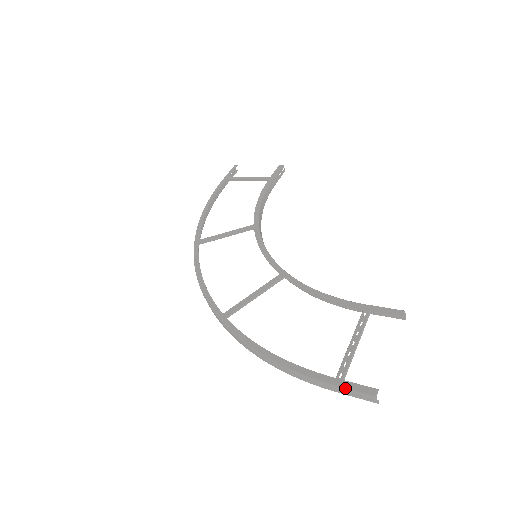
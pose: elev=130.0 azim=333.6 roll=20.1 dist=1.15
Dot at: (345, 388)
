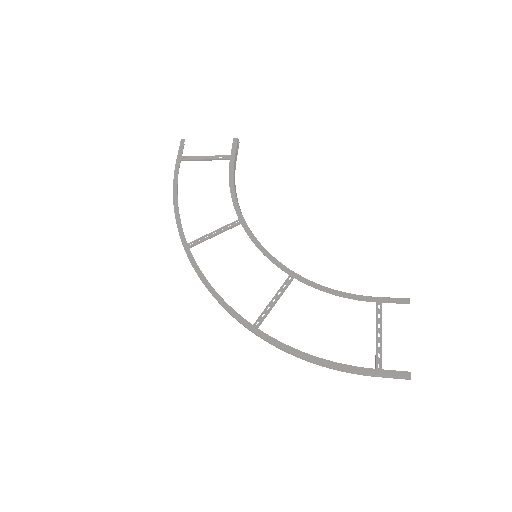
Dot at: (386, 376)
